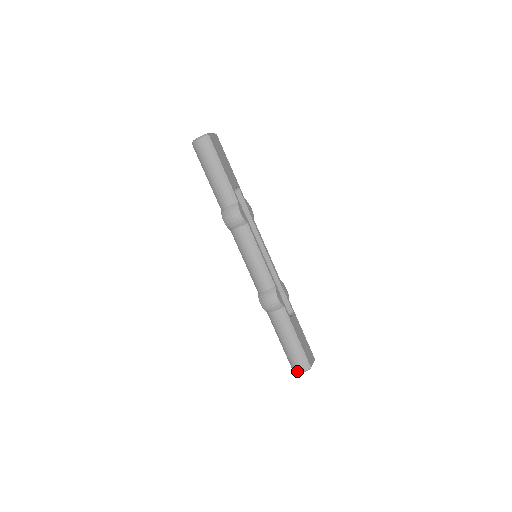
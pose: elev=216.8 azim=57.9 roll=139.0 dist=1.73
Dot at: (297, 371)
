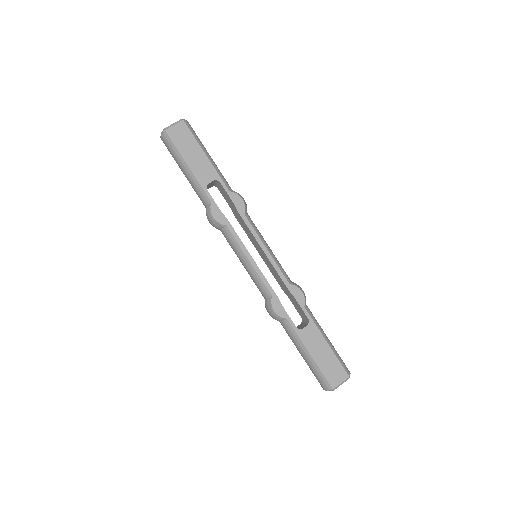
Dot at: (322, 387)
